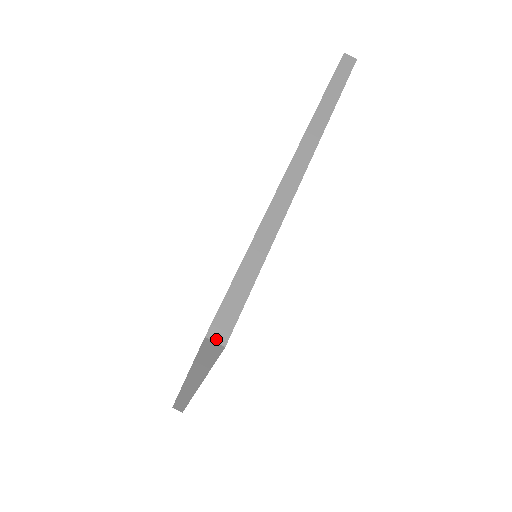
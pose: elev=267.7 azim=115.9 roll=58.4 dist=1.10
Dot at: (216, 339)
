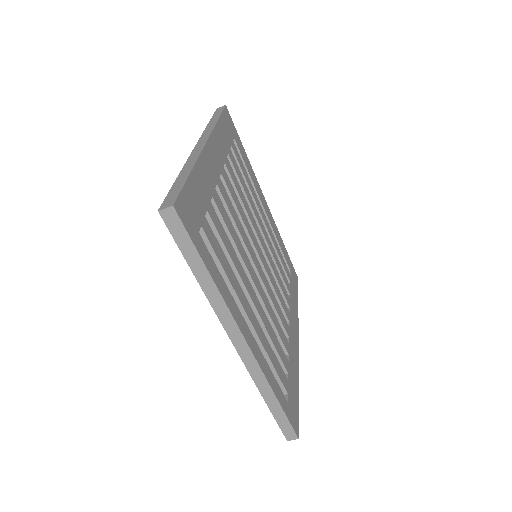
Dot at: (292, 439)
